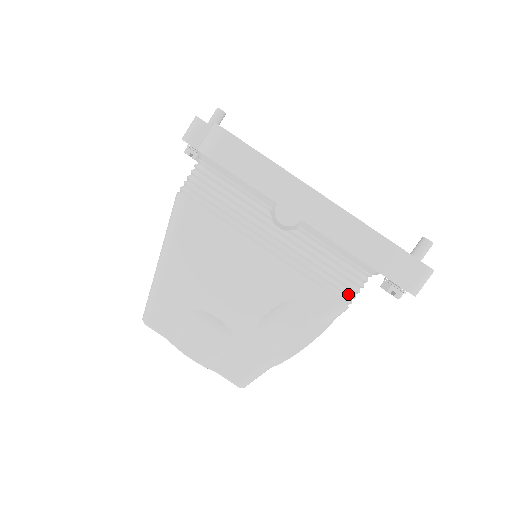
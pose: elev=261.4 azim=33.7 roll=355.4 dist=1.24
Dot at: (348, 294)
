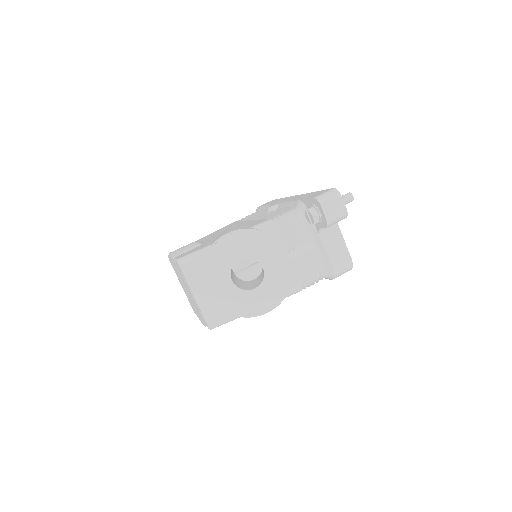
Dot at: (279, 215)
